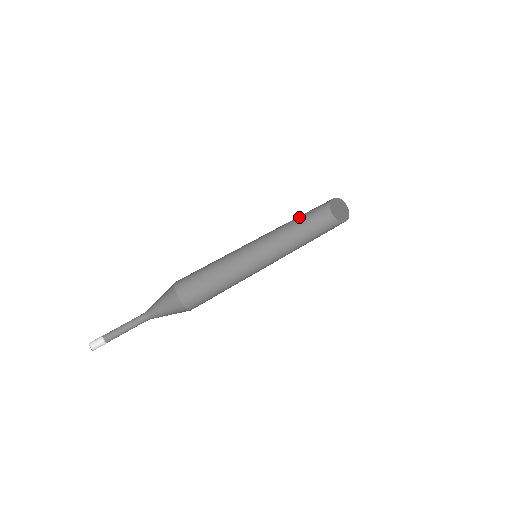
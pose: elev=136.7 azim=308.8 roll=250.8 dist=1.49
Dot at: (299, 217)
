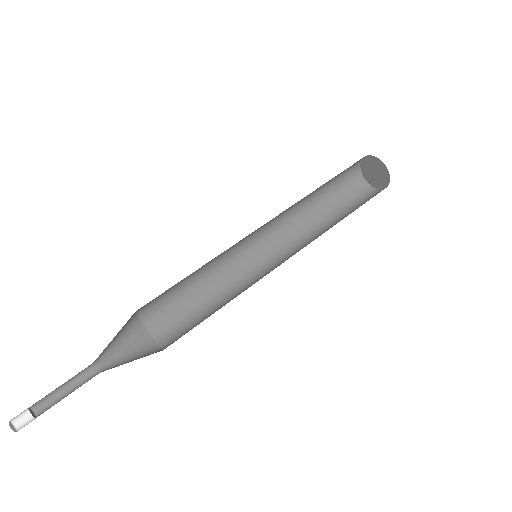
Dot at: (316, 199)
